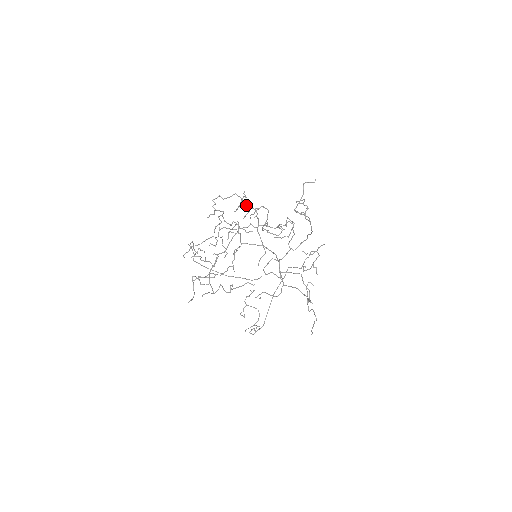
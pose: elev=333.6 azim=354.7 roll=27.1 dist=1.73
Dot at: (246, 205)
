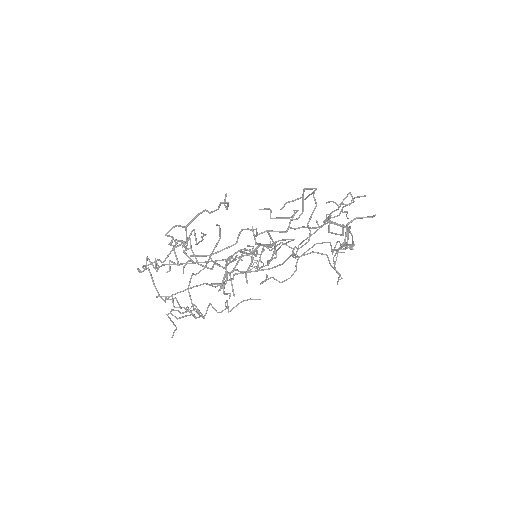
Dot at: (234, 254)
